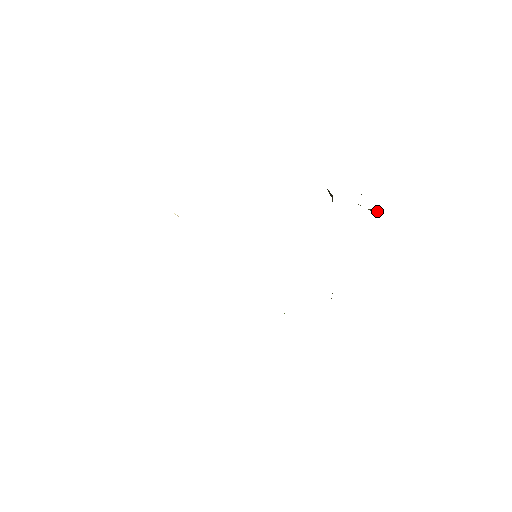
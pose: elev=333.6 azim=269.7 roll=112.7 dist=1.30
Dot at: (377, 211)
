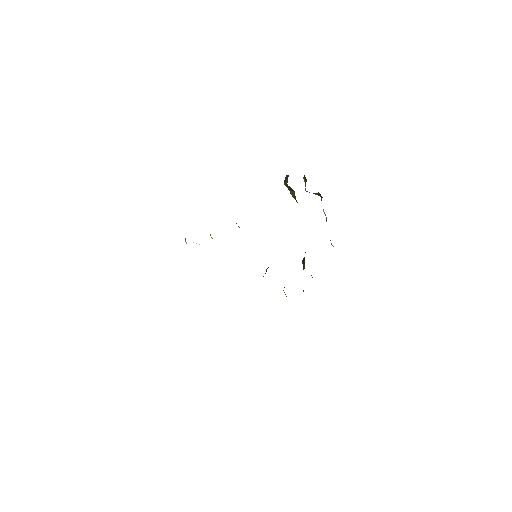
Dot at: (319, 193)
